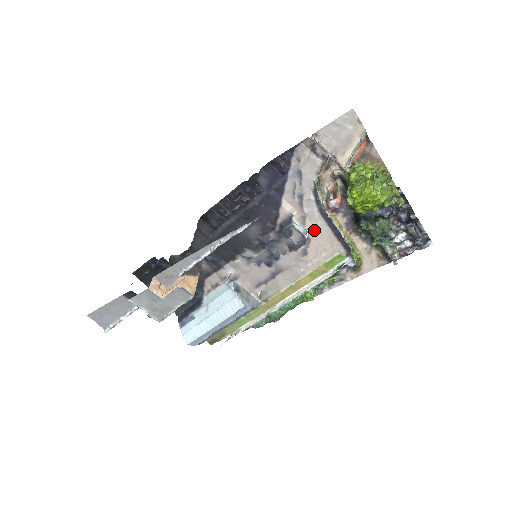
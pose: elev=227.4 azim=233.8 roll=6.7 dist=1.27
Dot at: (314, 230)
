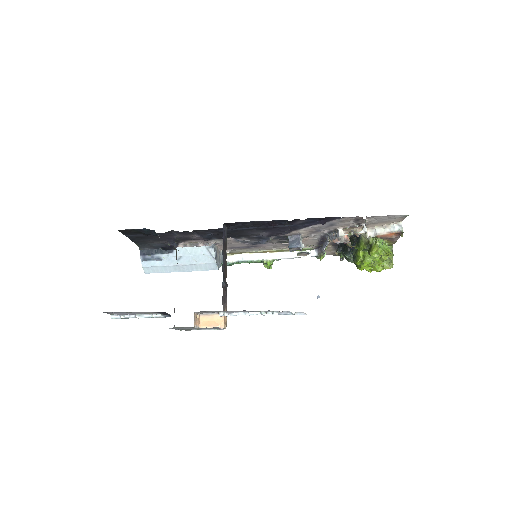
Dot at: (306, 240)
